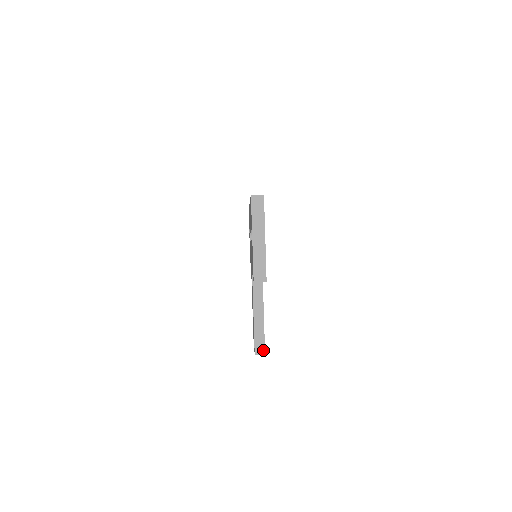
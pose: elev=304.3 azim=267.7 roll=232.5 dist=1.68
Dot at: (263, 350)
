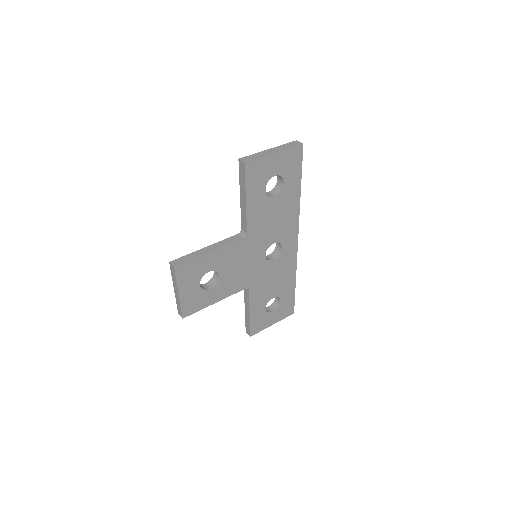
Dot at: (178, 264)
